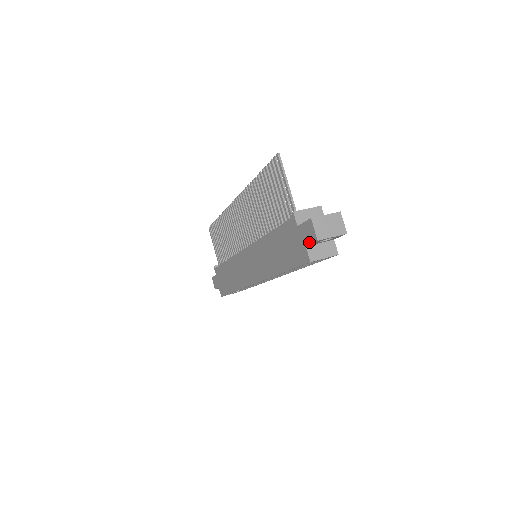
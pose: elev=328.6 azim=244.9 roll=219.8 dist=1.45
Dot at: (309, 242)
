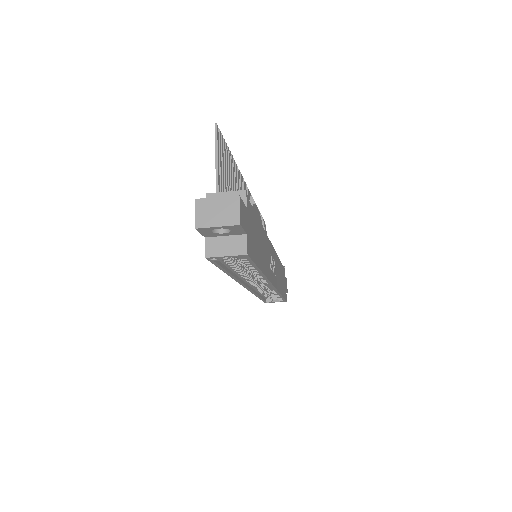
Dot at: (201, 231)
